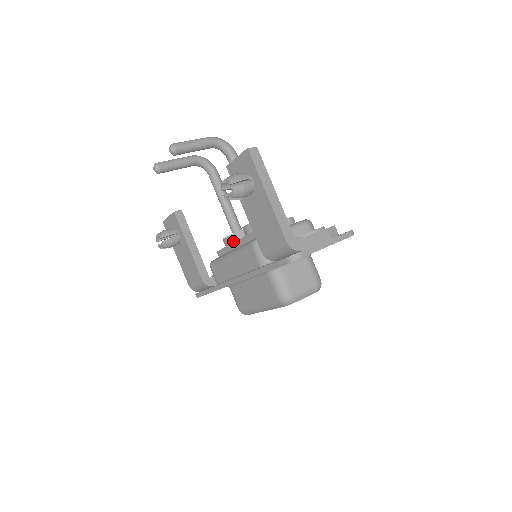
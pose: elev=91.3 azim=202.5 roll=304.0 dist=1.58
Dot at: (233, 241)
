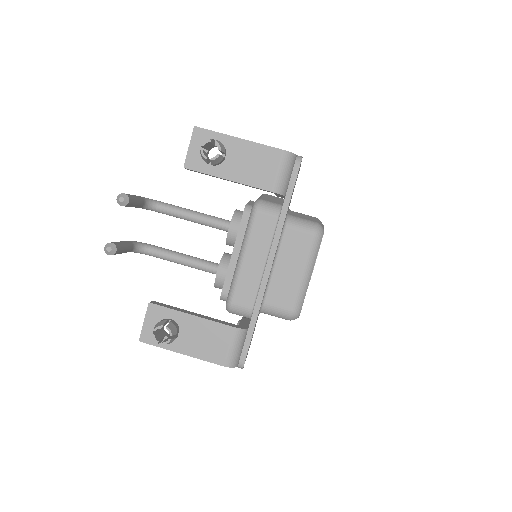
Dot at: (227, 264)
